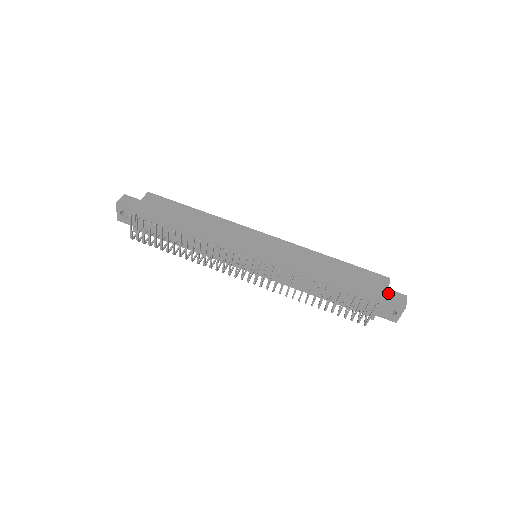
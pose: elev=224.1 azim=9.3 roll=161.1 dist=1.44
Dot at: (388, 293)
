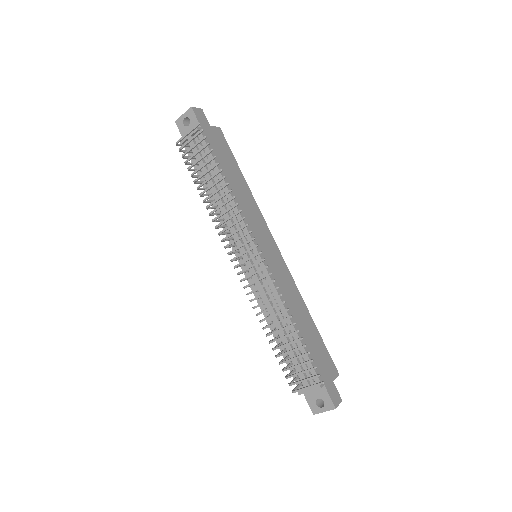
Dot at: (331, 384)
